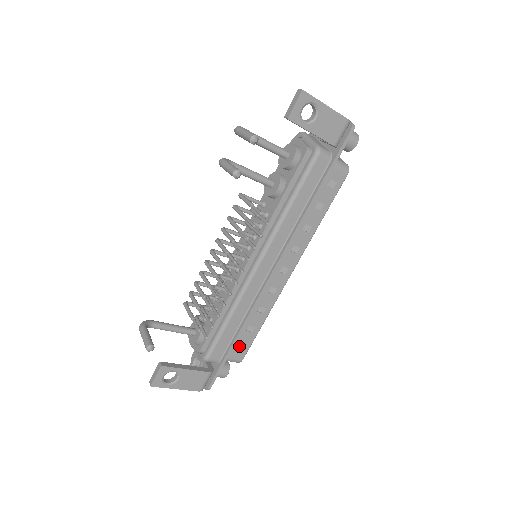
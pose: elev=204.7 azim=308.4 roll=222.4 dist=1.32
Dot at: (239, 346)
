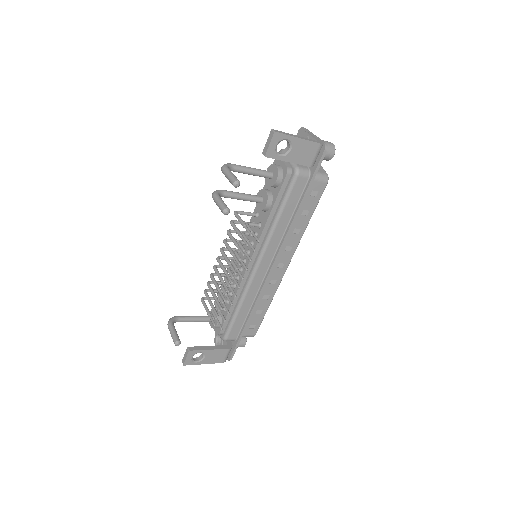
Dot at: (251, 325)
